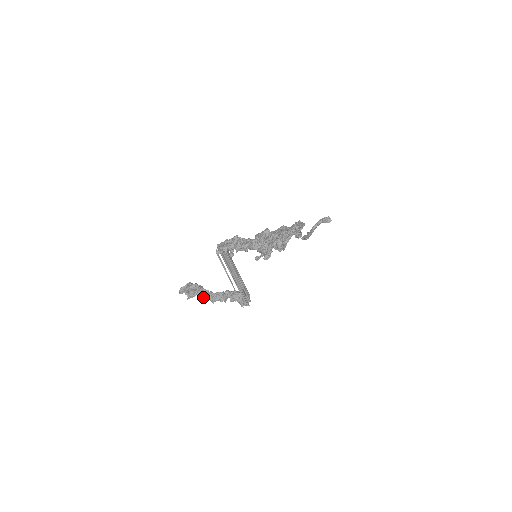
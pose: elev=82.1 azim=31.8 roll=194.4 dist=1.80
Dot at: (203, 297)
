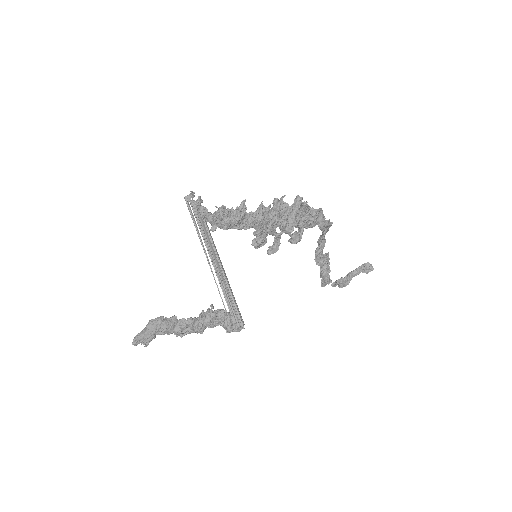
Dot at: (167, 333)
